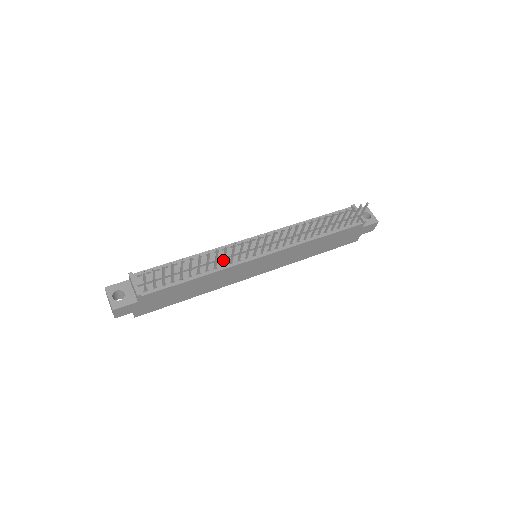
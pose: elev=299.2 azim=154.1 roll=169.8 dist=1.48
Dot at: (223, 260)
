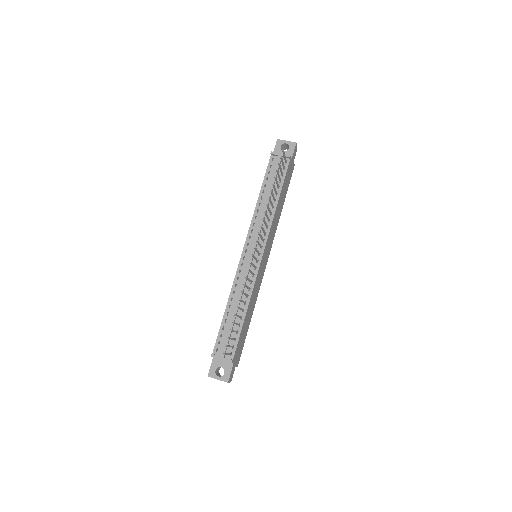
Dot at: occluded
